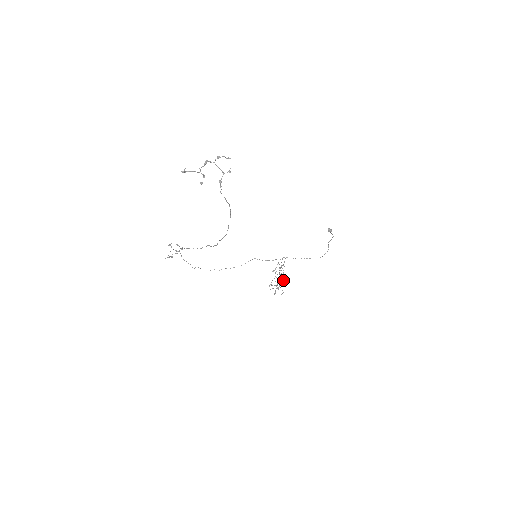
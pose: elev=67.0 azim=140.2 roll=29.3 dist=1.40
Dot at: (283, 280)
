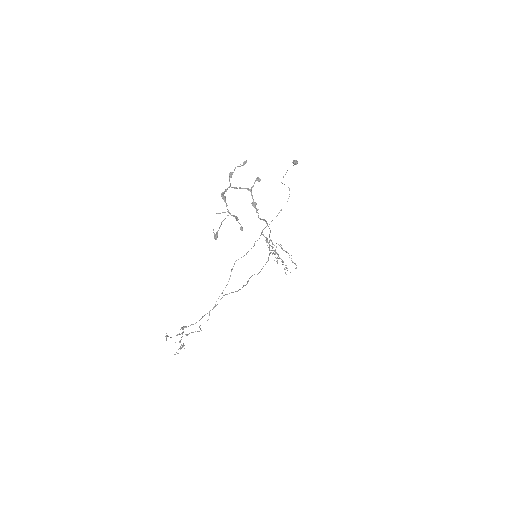
Dot at: occluded
